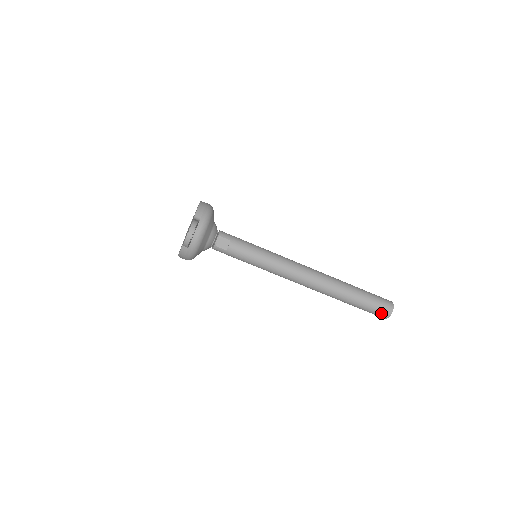
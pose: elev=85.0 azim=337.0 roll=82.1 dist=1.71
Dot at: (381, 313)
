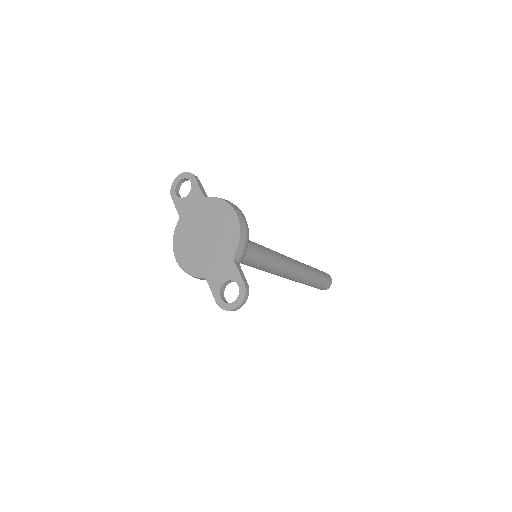
Dot at: (320, 289)
